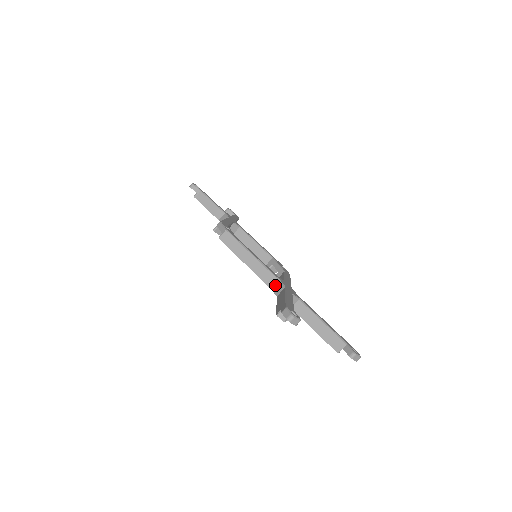
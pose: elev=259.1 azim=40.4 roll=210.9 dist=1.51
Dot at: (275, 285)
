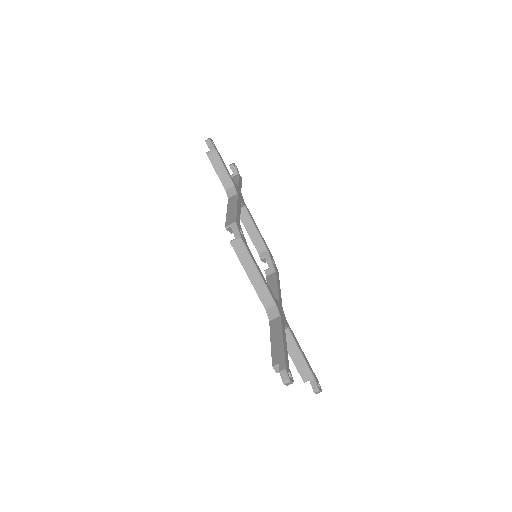
Dot at: (270, 308)
